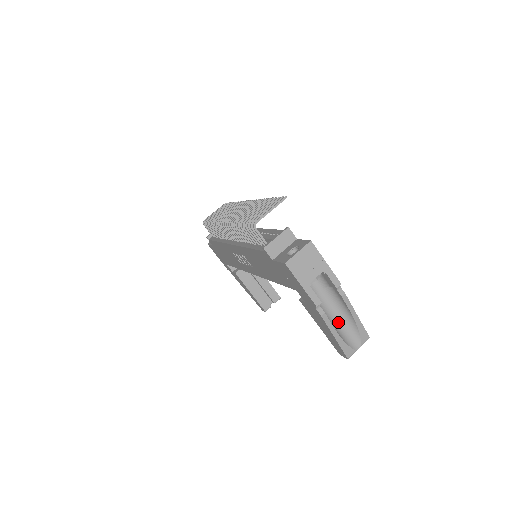
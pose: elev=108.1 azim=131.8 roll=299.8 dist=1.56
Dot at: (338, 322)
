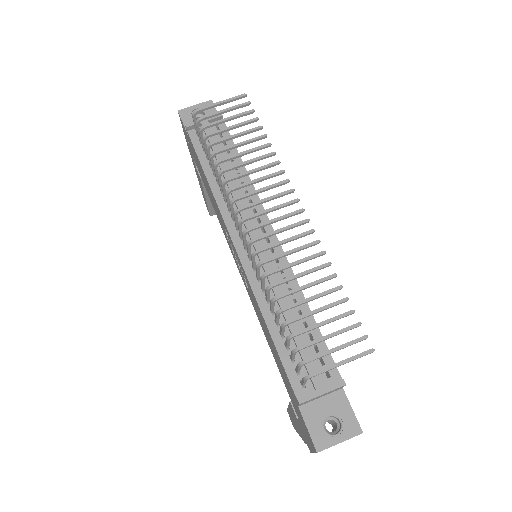
Dot at: occluded
